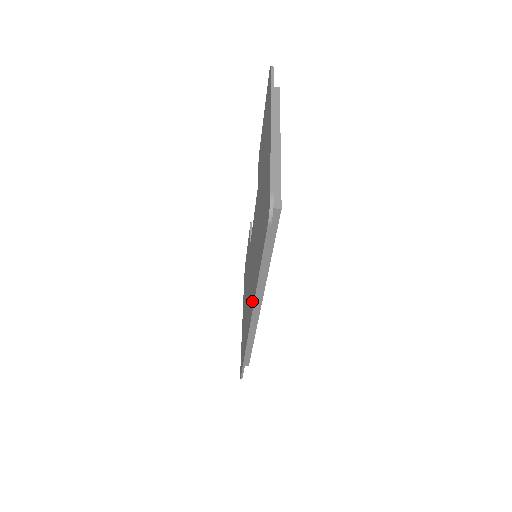
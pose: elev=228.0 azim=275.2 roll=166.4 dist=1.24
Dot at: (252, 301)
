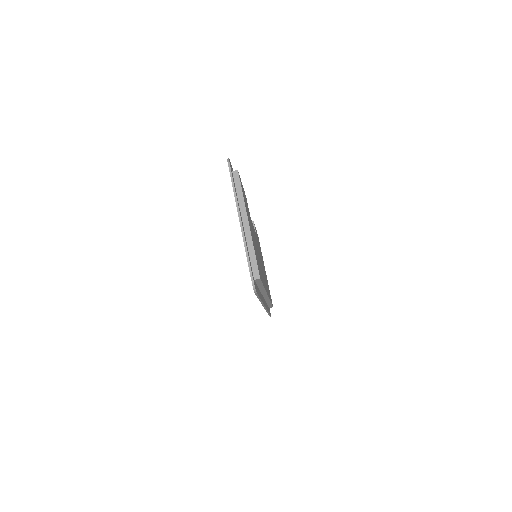
Dot at: occluded
